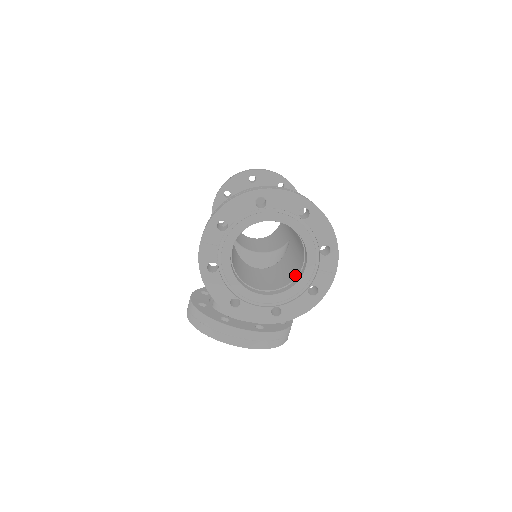
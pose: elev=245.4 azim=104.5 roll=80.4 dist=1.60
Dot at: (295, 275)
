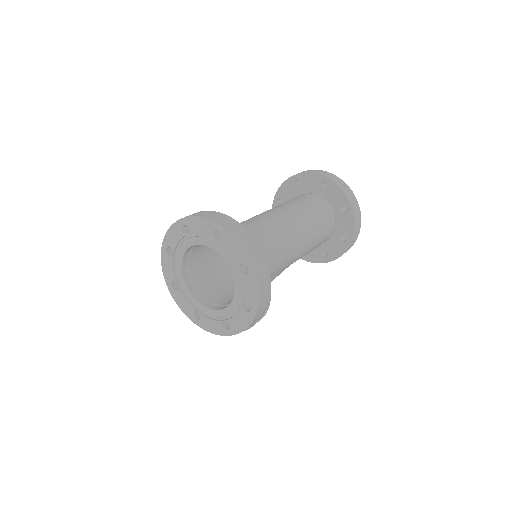
Dot at: (228, 302)
